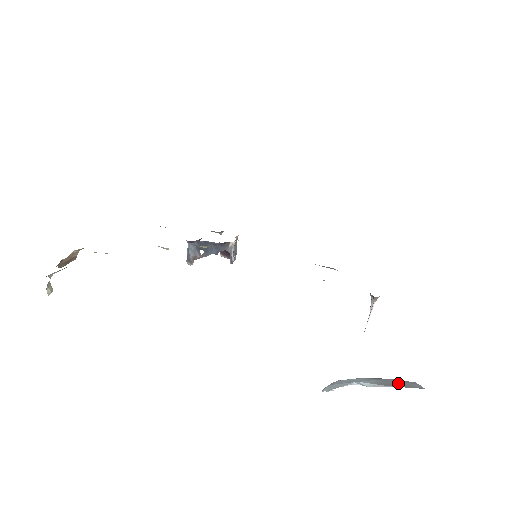
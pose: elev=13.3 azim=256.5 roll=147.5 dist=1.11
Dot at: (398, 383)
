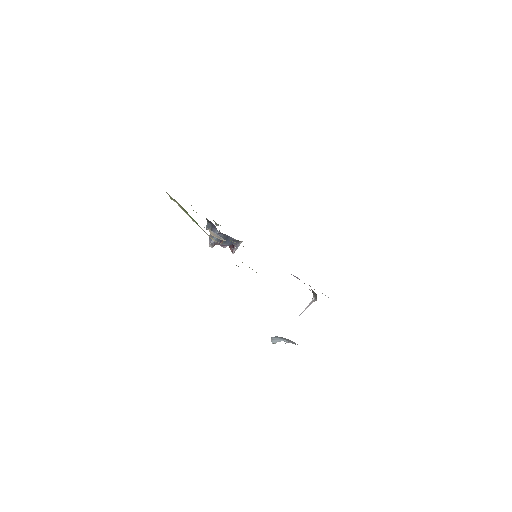
Dot at: (290, 341)
